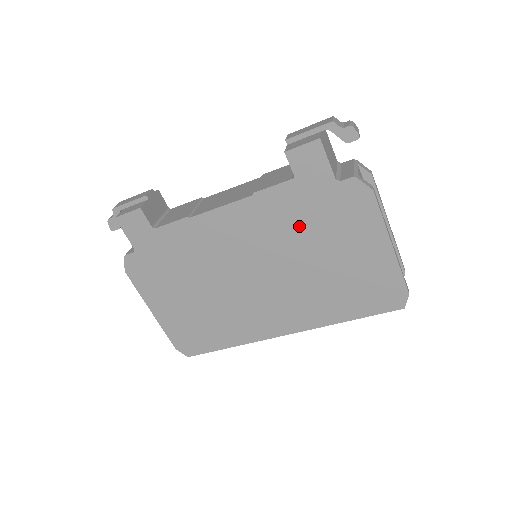
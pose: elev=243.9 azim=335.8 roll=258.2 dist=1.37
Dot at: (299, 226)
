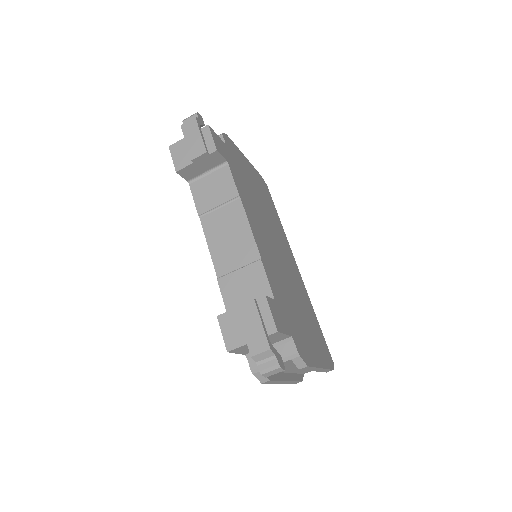
Dot at: occluded
